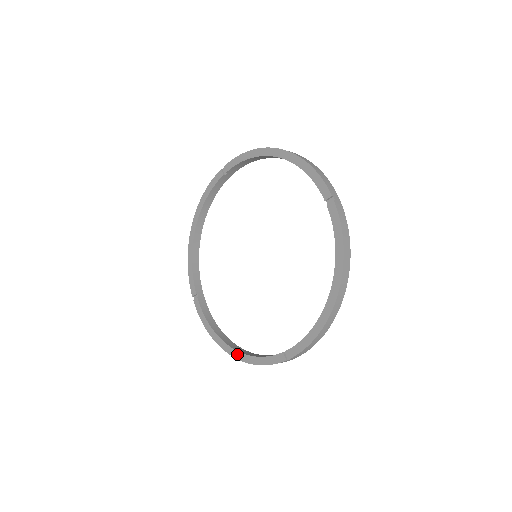
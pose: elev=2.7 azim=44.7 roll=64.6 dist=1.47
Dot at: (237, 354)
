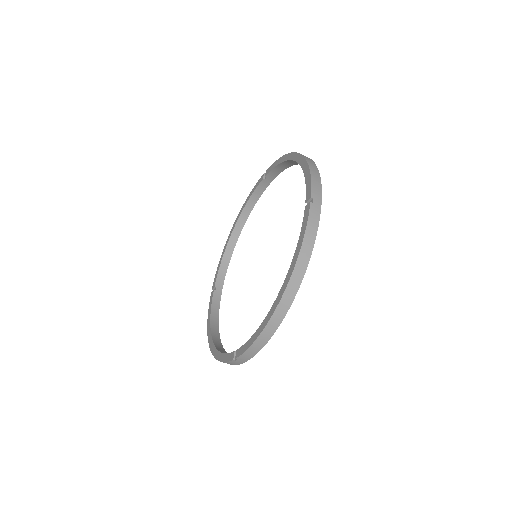
Dot at: (213, 347)
